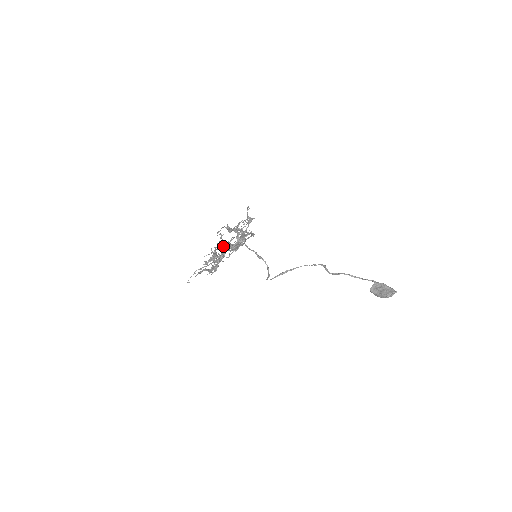
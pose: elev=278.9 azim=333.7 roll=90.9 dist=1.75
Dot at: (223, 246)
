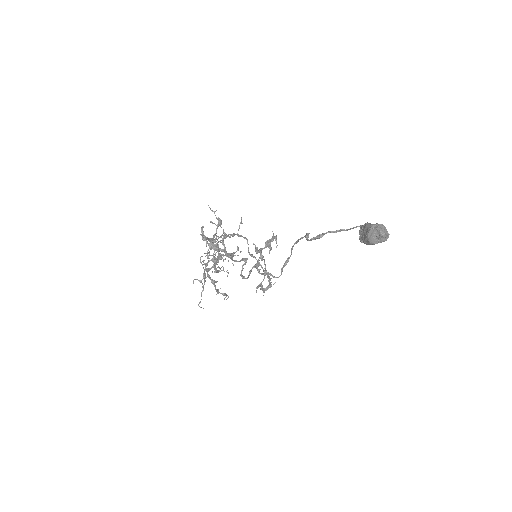
Dot at: occluded
